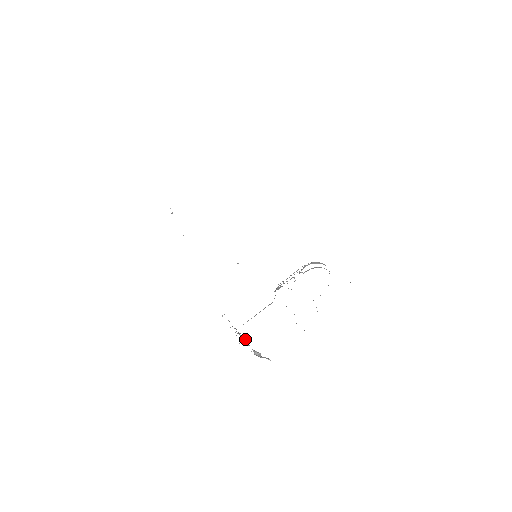
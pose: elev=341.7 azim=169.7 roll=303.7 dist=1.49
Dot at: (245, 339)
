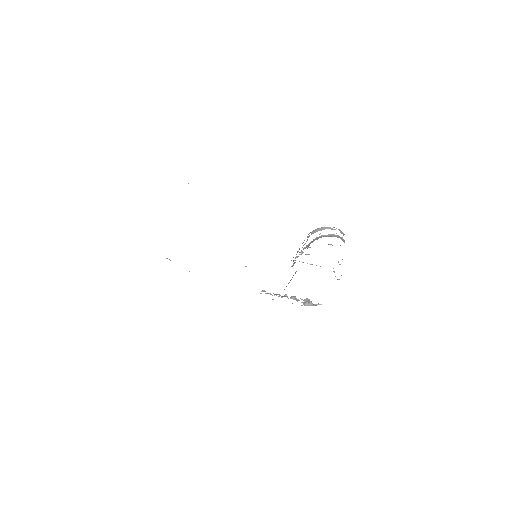
Dot at: (292, 297)
